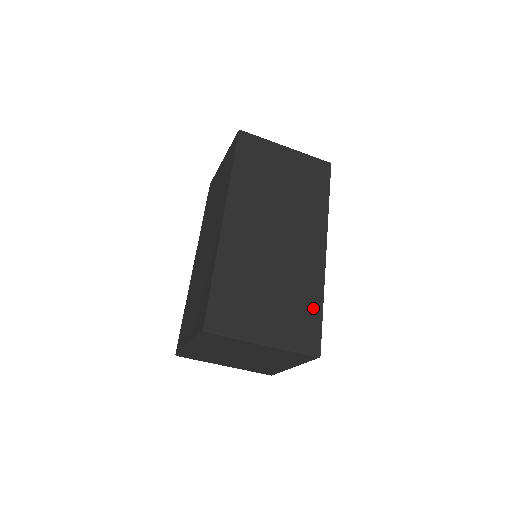
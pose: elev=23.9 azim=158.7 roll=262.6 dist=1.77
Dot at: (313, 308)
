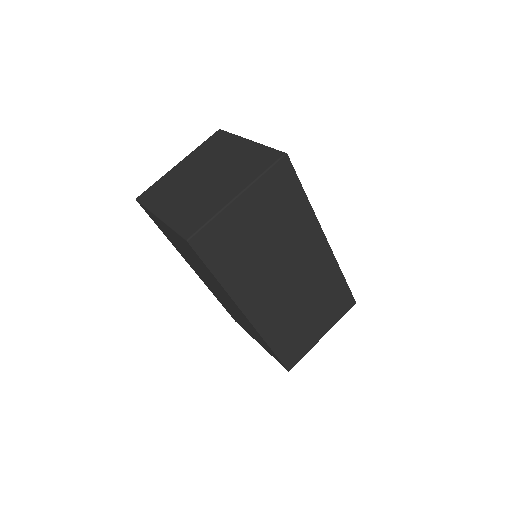
Dot at: (339, 287)
